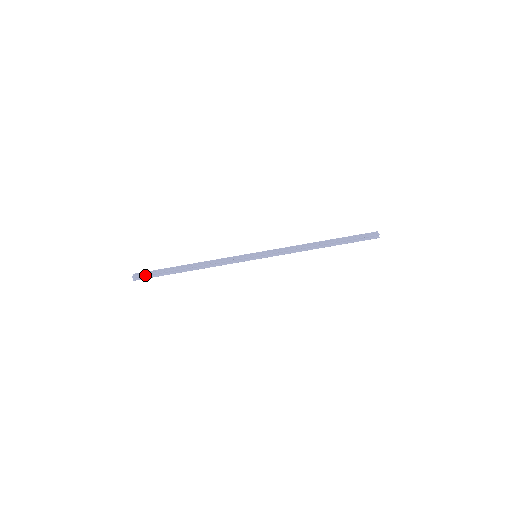
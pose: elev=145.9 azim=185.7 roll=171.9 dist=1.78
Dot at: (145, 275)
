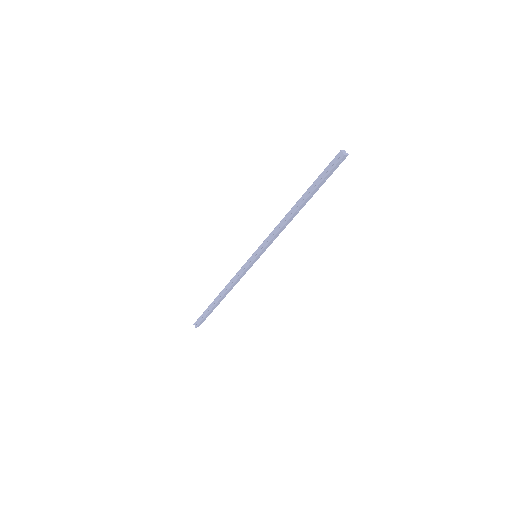
Dot at: (199, 318)
